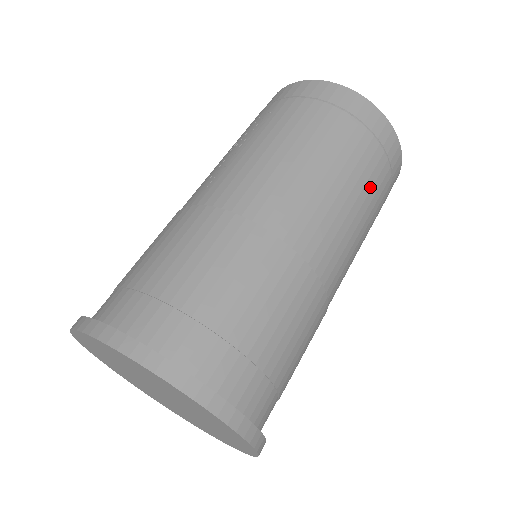
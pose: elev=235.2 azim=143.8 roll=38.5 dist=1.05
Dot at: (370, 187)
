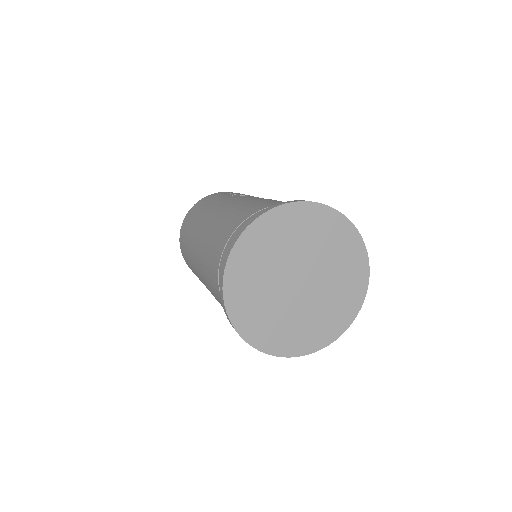
Dot at: occluded
